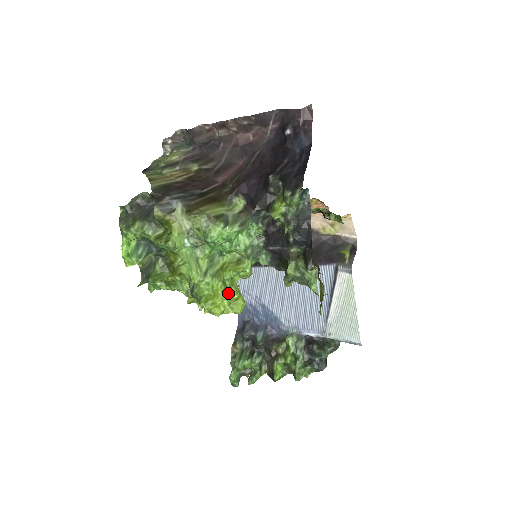
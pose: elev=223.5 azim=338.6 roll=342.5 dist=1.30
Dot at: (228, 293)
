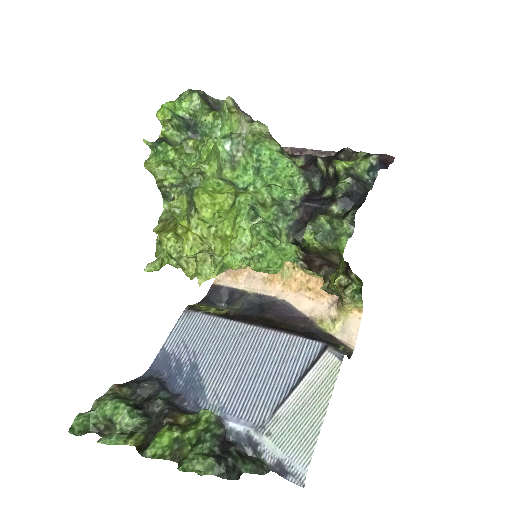
Dot at: (233, 205)
